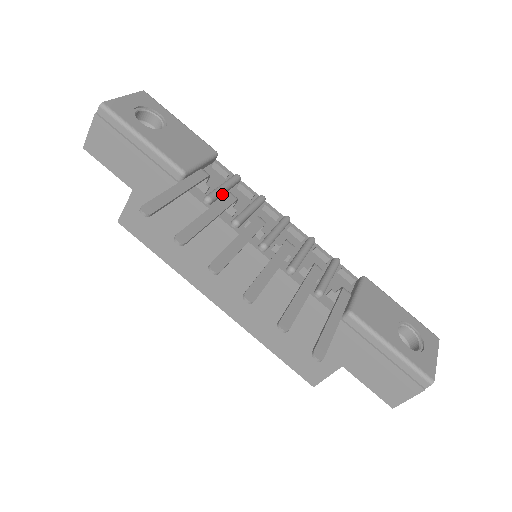
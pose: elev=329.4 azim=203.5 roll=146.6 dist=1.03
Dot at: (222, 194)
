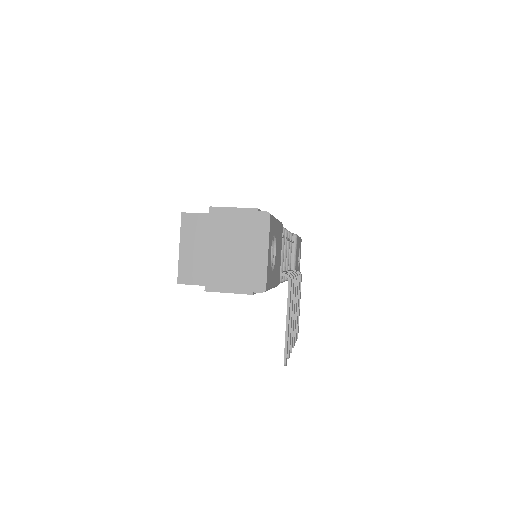
Dot at: occluded
